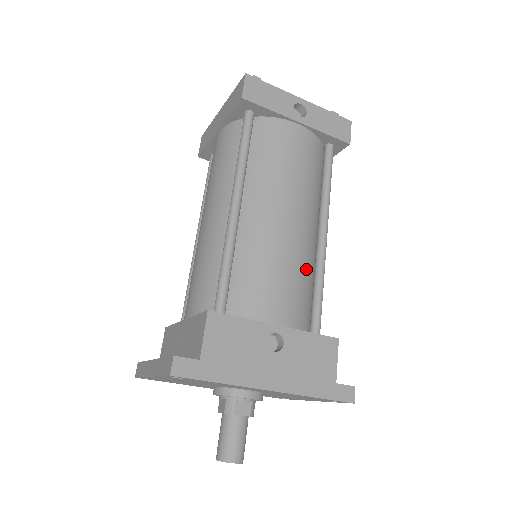
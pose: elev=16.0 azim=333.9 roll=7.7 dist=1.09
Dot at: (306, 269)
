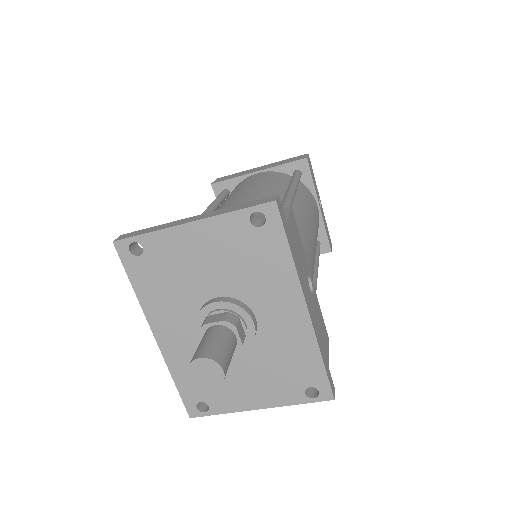
Dot at: occluded
